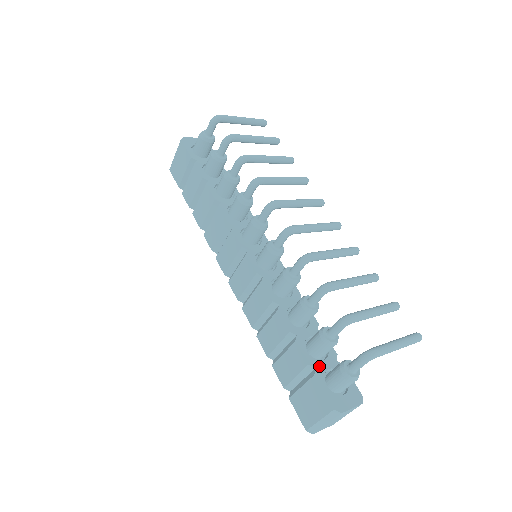
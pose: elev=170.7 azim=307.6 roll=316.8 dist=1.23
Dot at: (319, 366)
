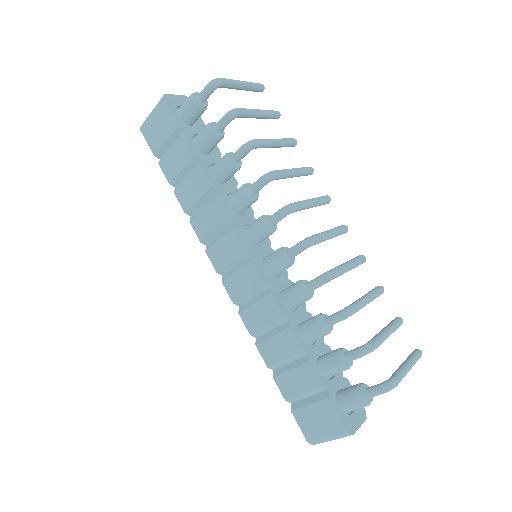
Dot at: (331, 386)
